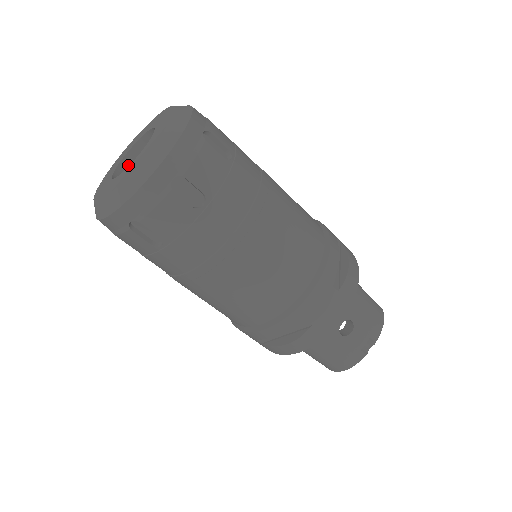
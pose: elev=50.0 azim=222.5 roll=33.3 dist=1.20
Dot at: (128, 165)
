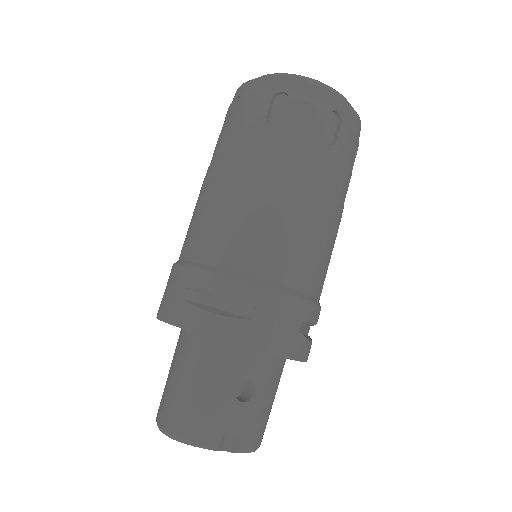
Dot at: occluded
